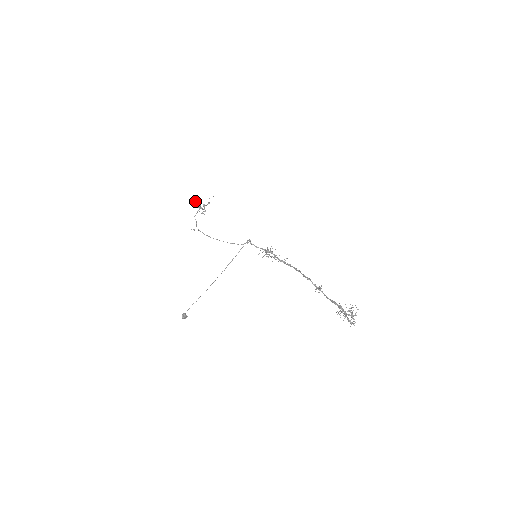
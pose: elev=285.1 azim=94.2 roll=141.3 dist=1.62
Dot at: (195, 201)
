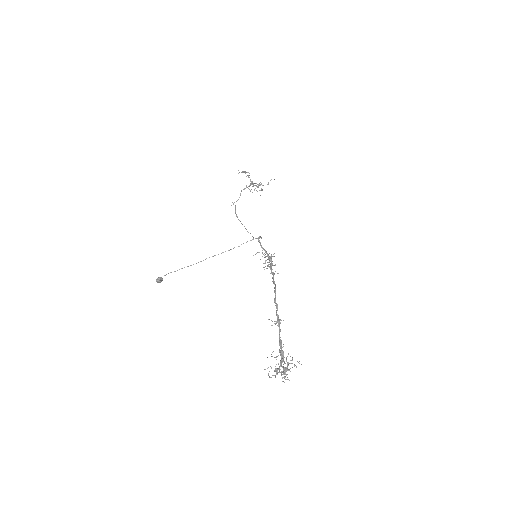
Dot at: occluded
